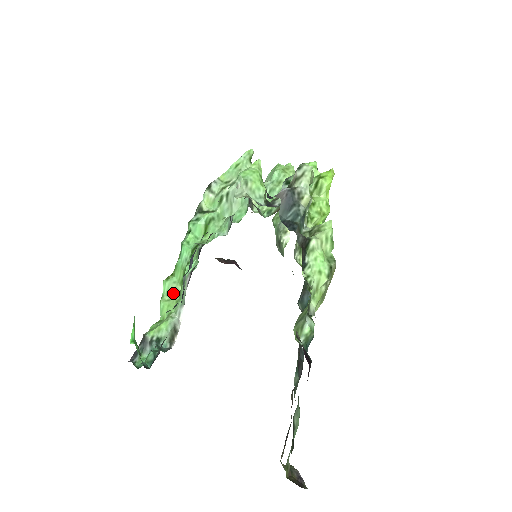
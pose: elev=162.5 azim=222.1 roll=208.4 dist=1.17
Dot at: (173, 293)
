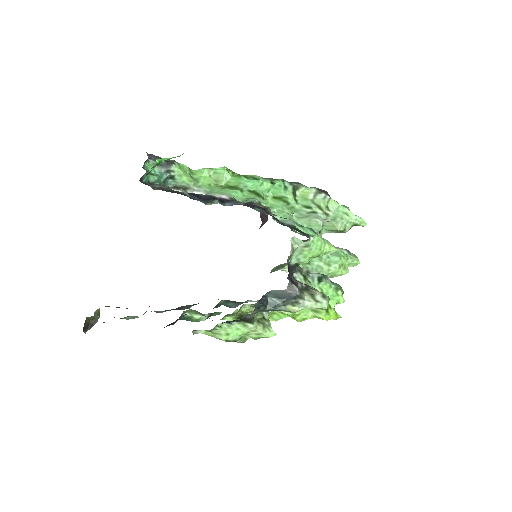
Dot at: (217, 179)
